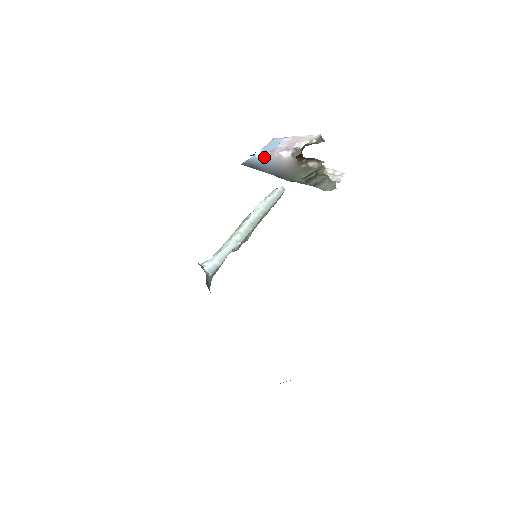
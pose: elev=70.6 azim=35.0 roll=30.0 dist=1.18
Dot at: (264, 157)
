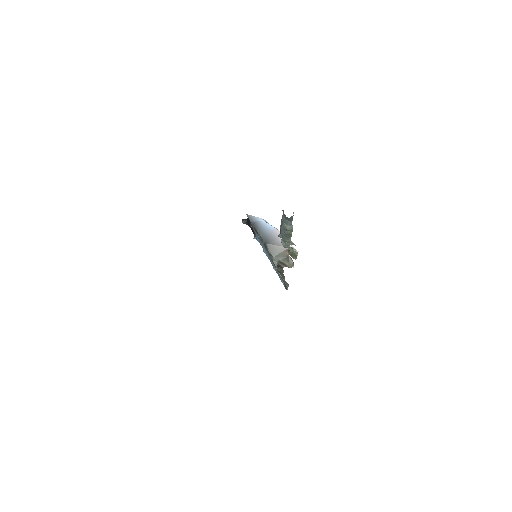
Dot at: (269, 225)
